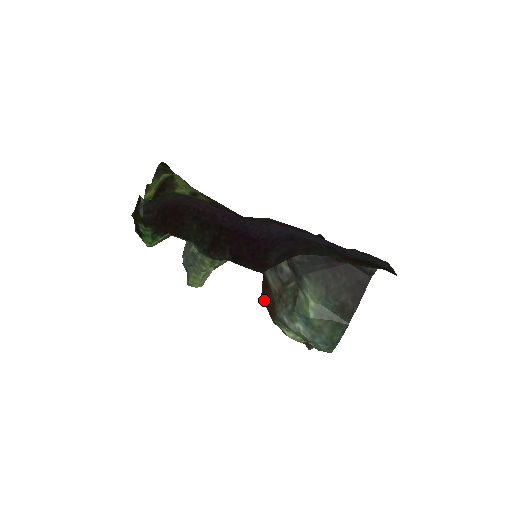
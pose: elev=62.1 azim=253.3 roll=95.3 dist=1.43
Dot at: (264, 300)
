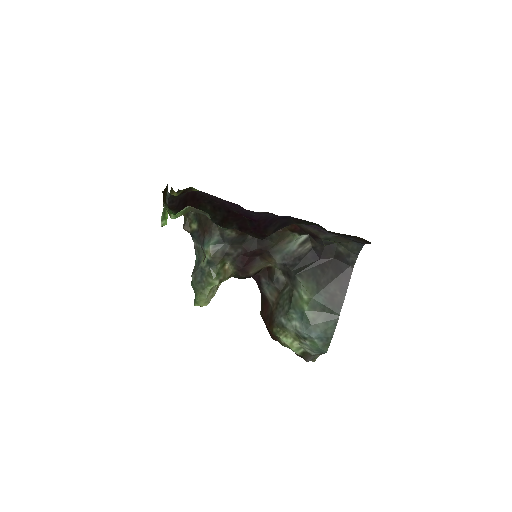
Dot at: (263, 317)
